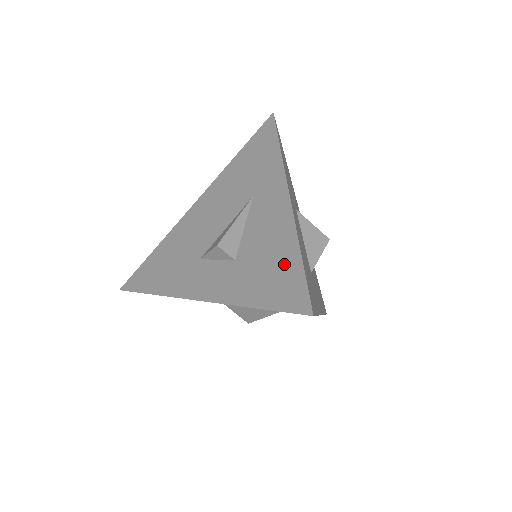
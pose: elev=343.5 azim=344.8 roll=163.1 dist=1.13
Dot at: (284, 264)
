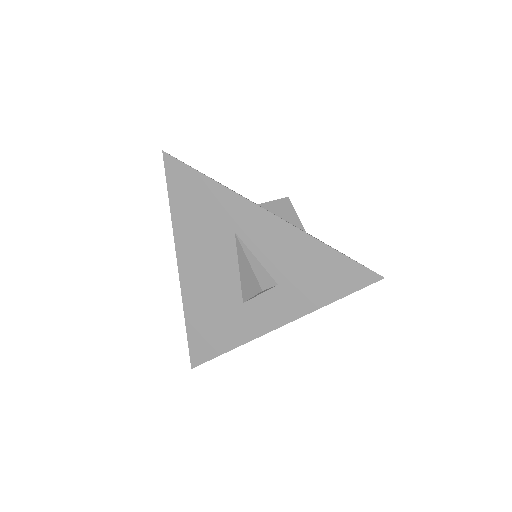
Dot at: (325, 262)
